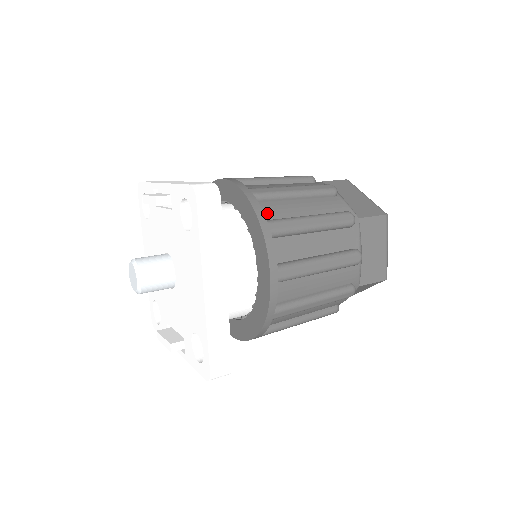
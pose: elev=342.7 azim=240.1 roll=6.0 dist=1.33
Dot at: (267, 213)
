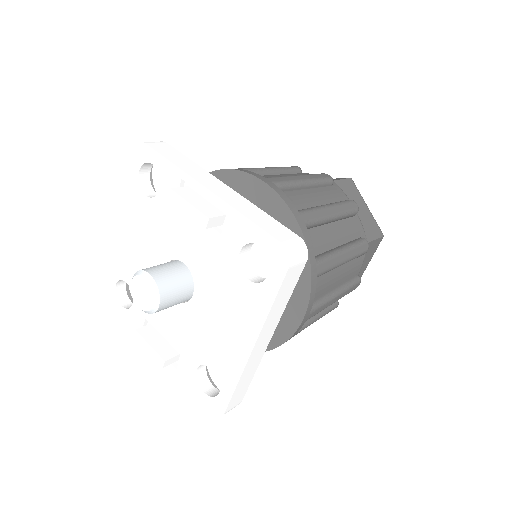
Dot at: occluded
